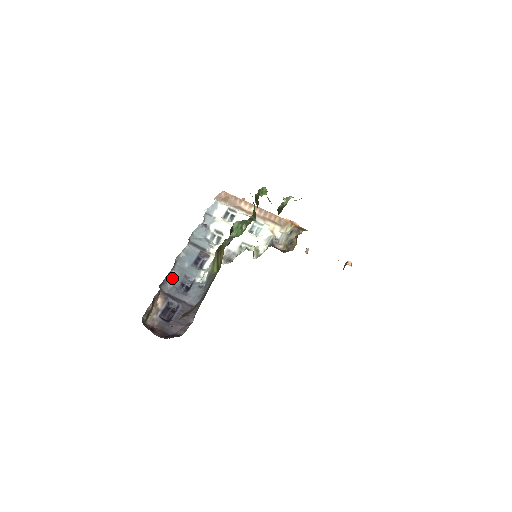
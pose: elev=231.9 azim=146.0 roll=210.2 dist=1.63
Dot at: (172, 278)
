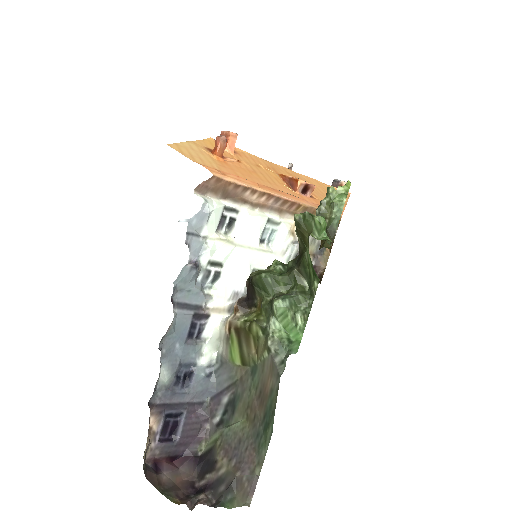
Dot at: (162, 379)
